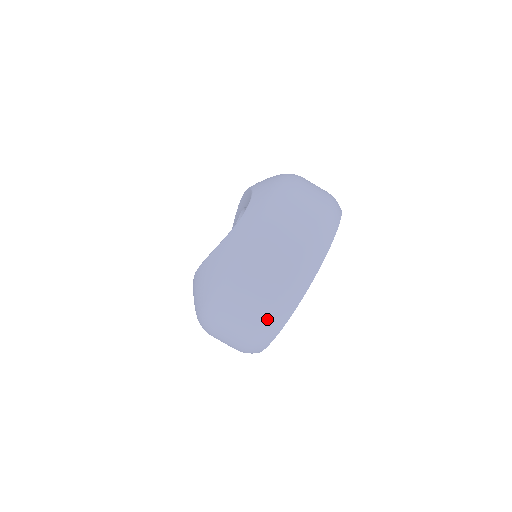
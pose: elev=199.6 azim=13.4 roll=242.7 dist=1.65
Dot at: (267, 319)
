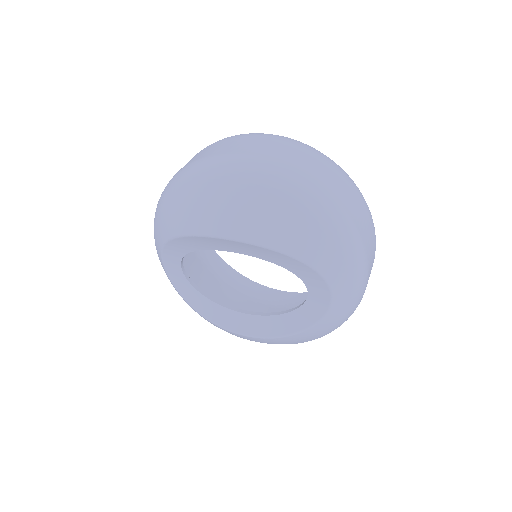
Dot at: occluded
